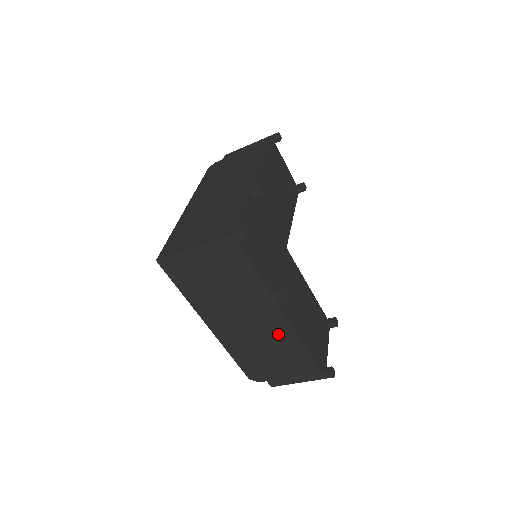
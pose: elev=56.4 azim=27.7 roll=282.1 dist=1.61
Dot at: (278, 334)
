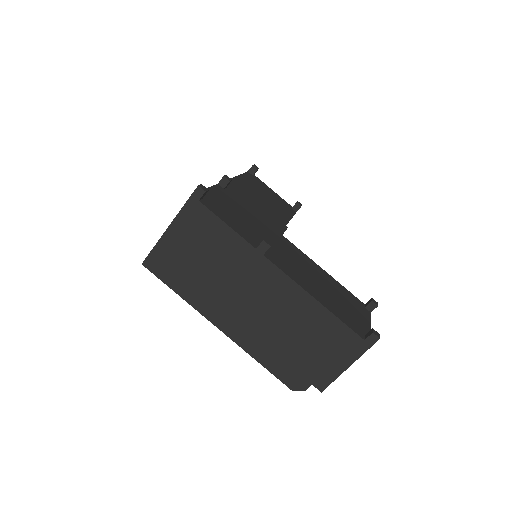
Dot at: (288, 302)
